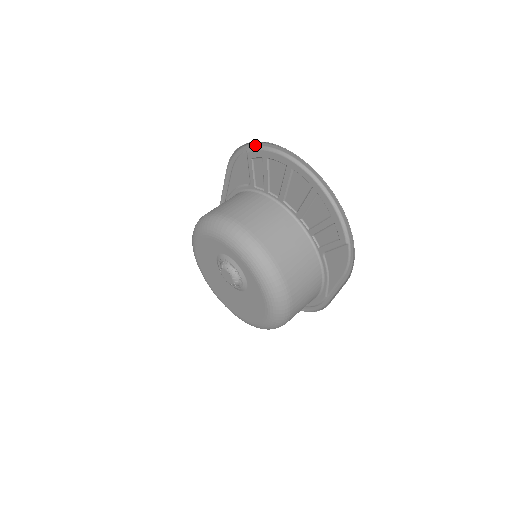
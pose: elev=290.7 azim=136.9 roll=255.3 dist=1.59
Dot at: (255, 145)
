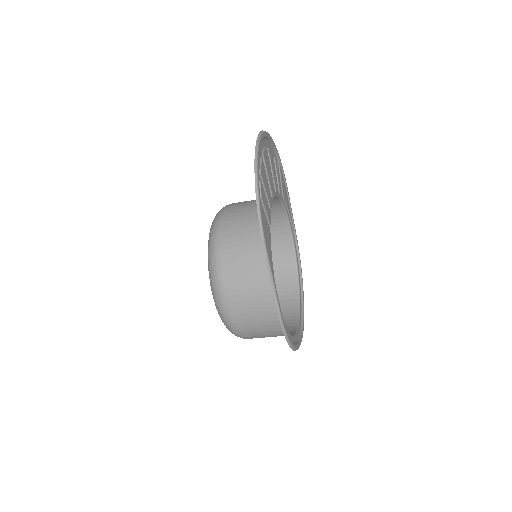
Dot at: (276, 150)
